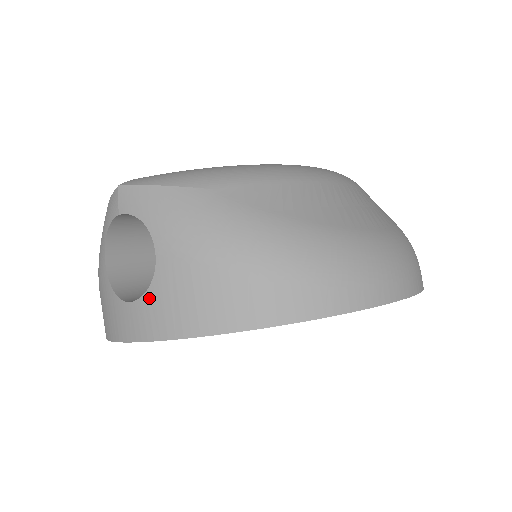
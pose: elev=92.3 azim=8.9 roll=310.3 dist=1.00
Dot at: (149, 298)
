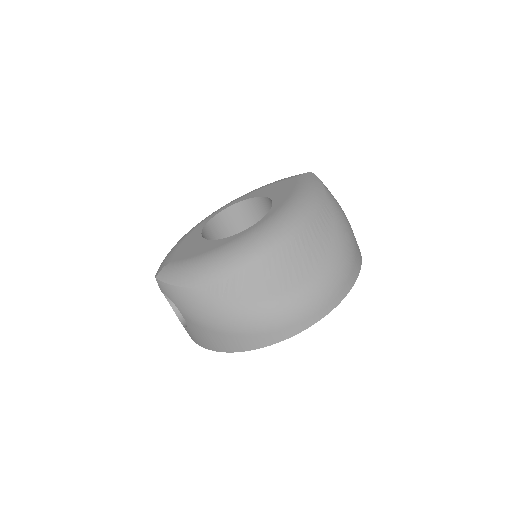
Dot at: (189, 330)
